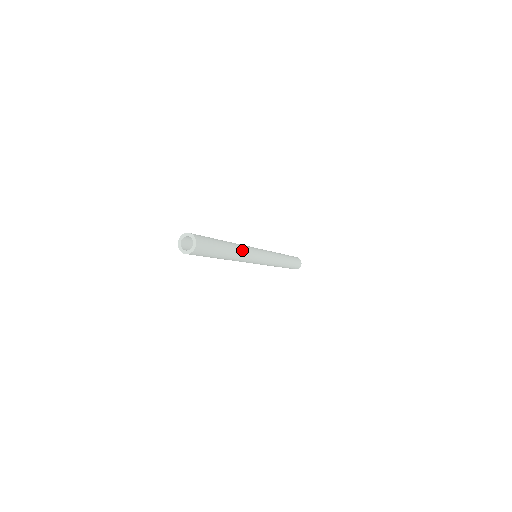
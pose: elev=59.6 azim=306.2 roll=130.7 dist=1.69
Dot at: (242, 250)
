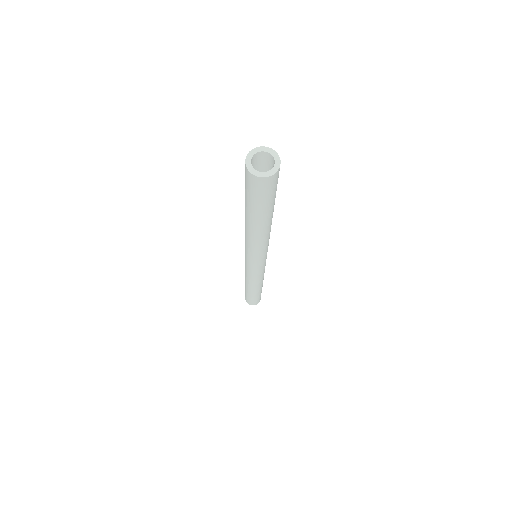
Dot at: occluded
